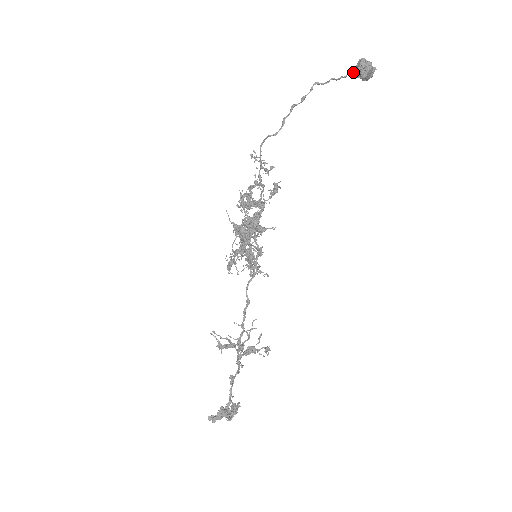
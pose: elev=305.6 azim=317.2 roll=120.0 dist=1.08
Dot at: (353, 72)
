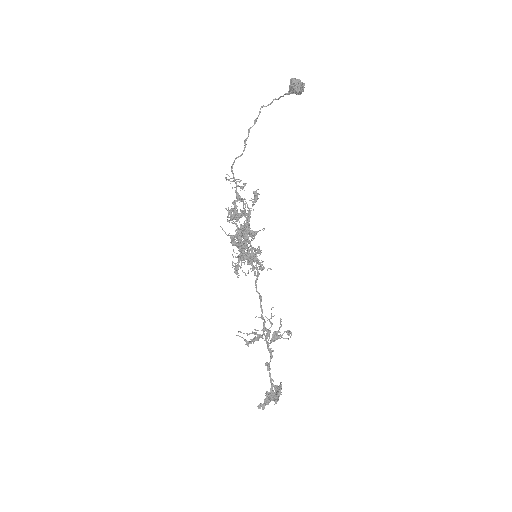
Dot at: (288, 91)
